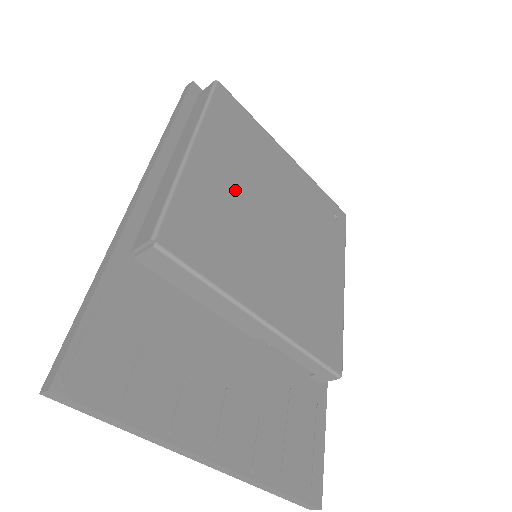
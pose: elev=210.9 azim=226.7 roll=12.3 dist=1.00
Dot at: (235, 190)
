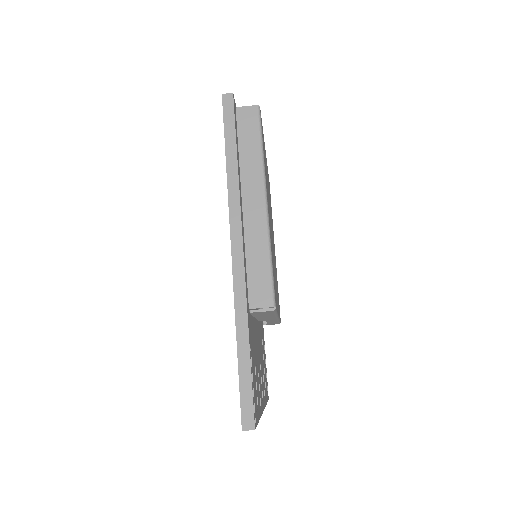
Dot at: (270, 222)
